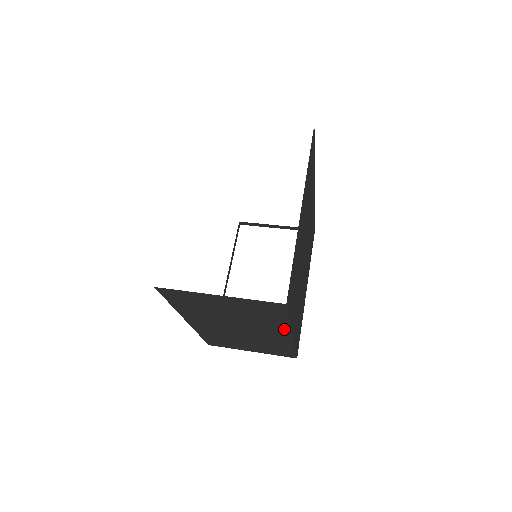
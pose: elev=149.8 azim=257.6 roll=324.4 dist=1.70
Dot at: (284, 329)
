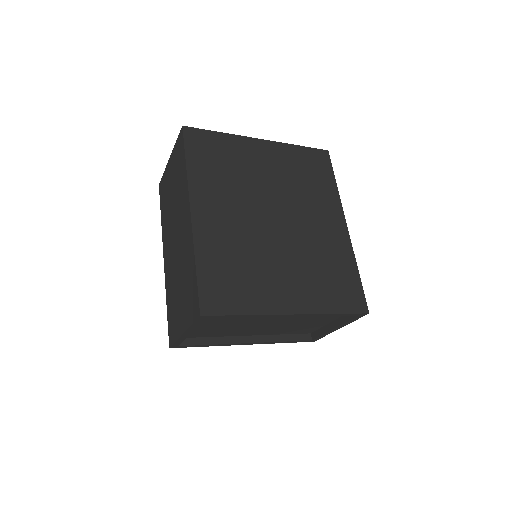
Dot at: (187, 193)
